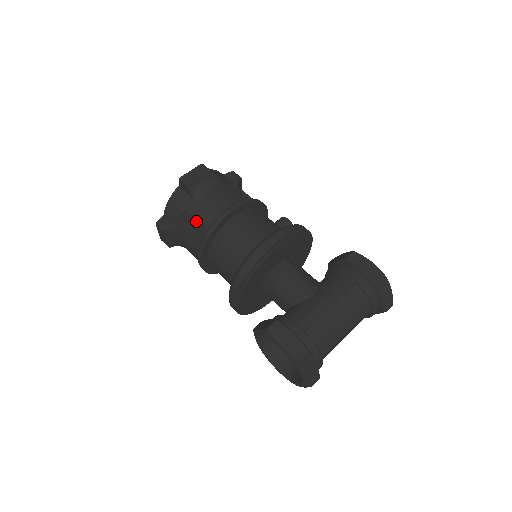
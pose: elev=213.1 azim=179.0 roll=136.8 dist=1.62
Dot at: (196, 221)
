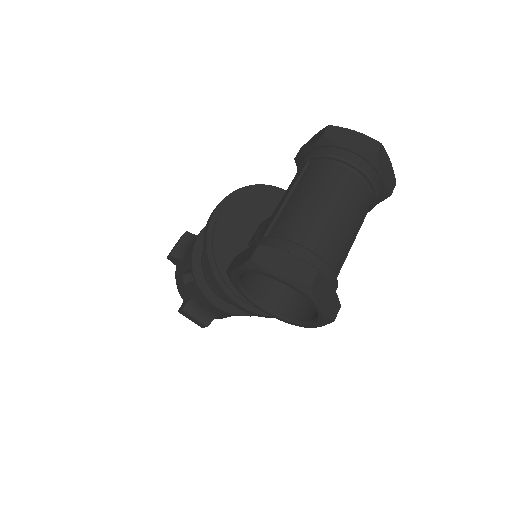
Dot at: occluded
